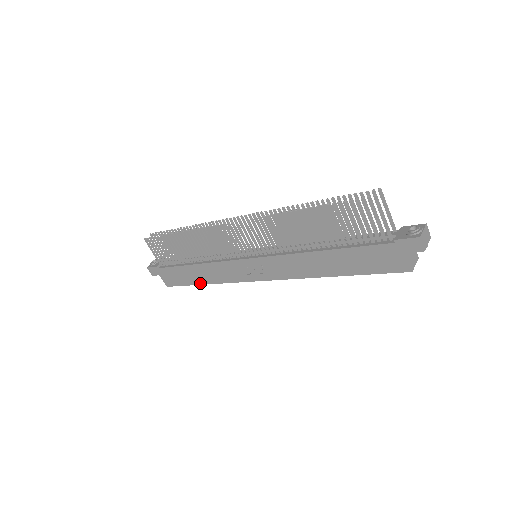
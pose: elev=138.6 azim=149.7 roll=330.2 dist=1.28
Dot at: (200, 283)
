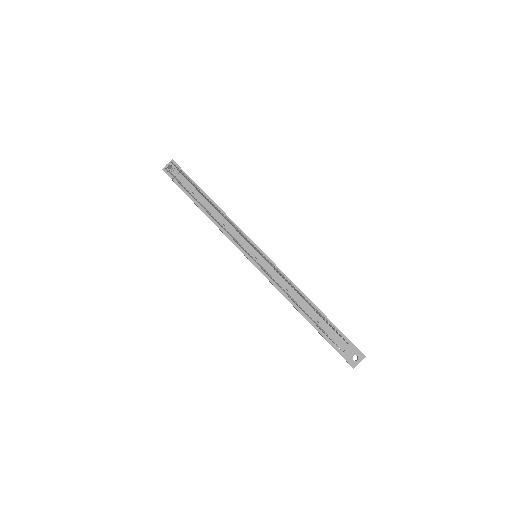
Dot at: occluded
